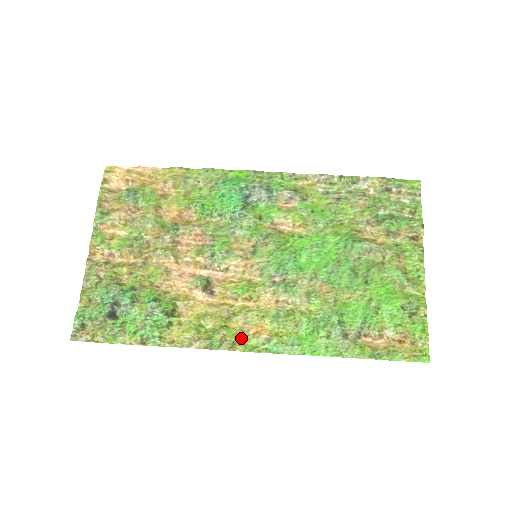
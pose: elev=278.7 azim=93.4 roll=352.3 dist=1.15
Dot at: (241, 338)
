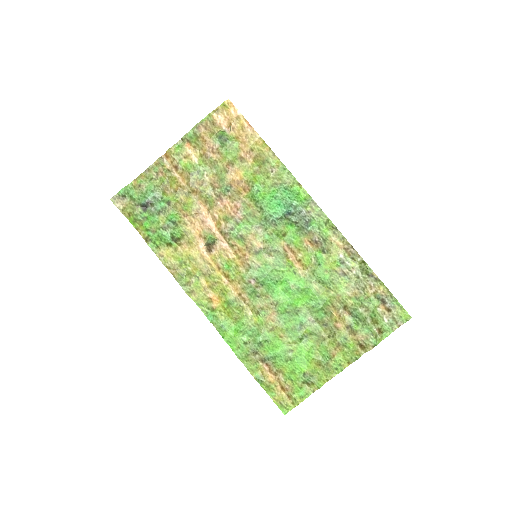
Dot at: (200, 293)
